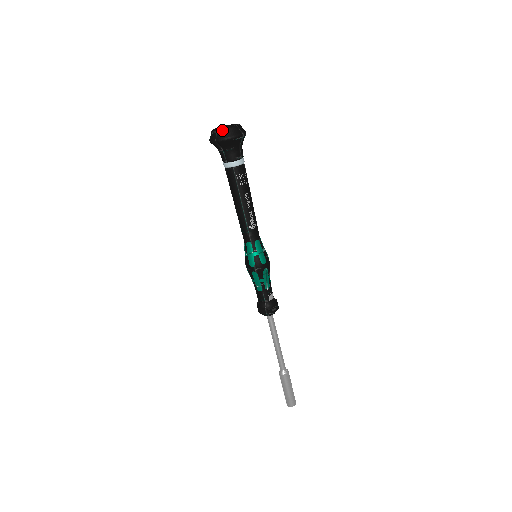
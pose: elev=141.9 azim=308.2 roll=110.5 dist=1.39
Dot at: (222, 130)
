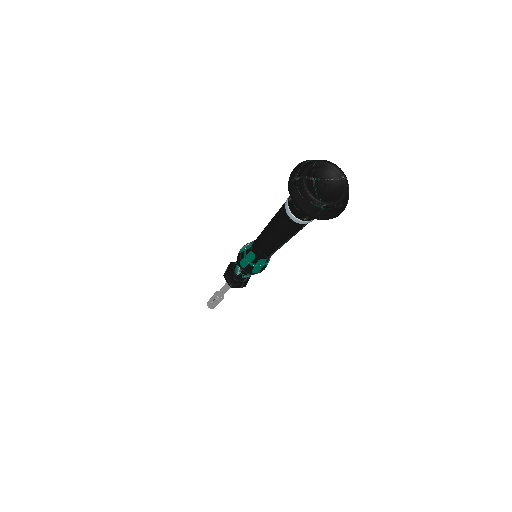
Dot at: (334, 206)
